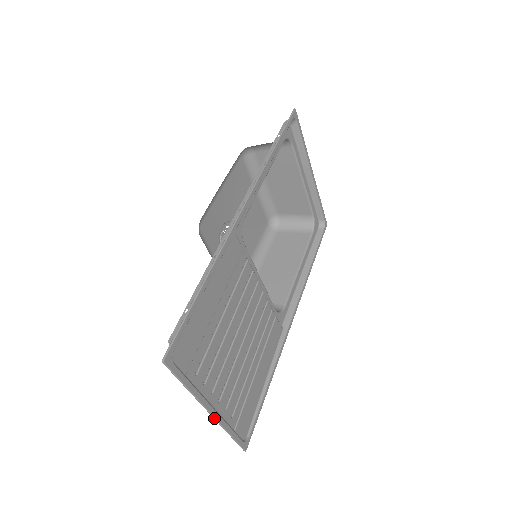
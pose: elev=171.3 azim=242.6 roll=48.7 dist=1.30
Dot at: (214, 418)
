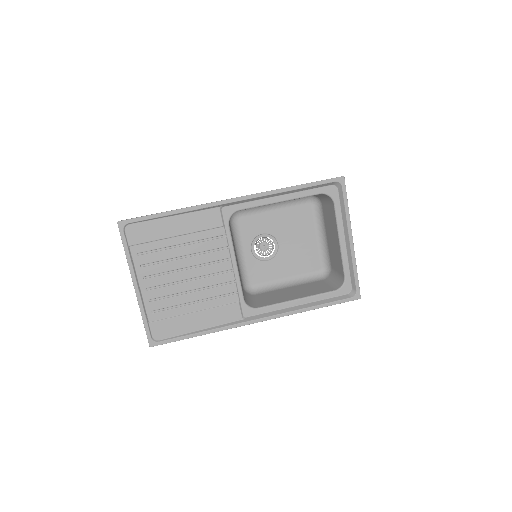
Dot at: (135, 292)
